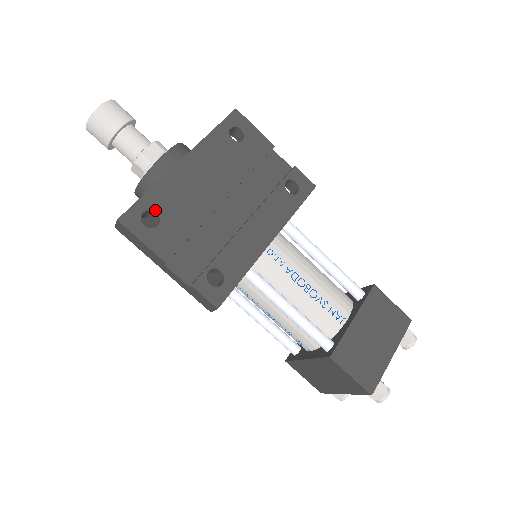
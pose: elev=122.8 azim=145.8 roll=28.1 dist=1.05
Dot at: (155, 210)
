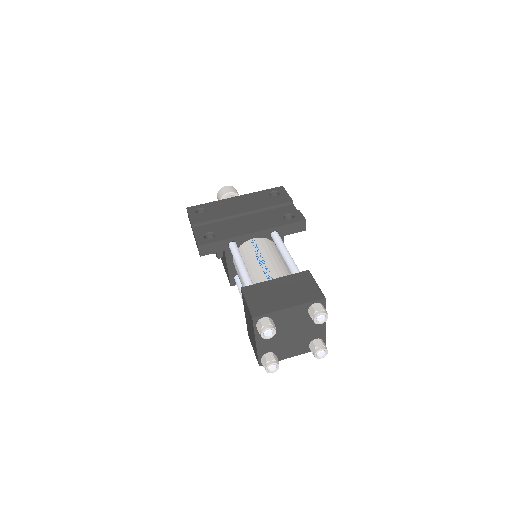
Dot at: (205, 209)
